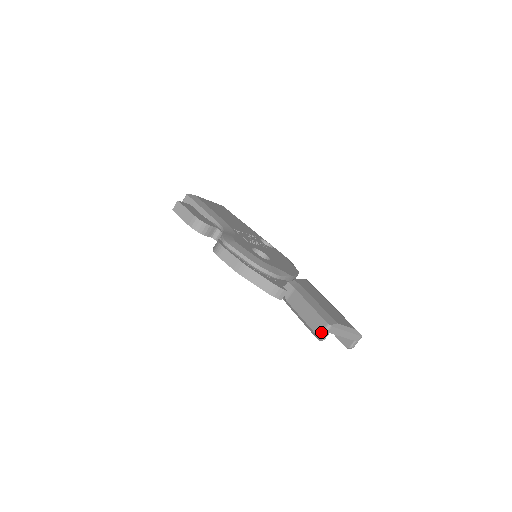
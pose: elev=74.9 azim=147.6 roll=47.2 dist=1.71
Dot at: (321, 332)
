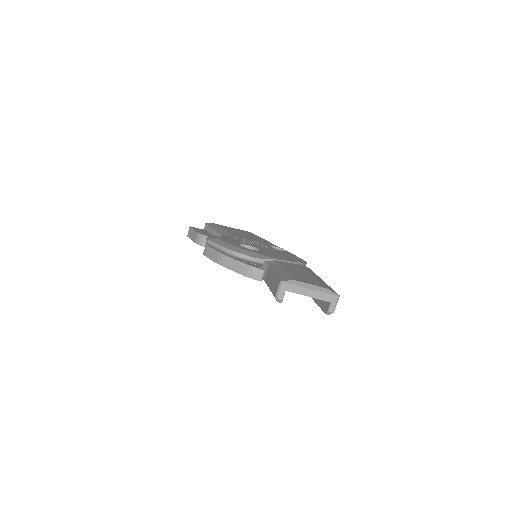
Dot at: (276, 291)
